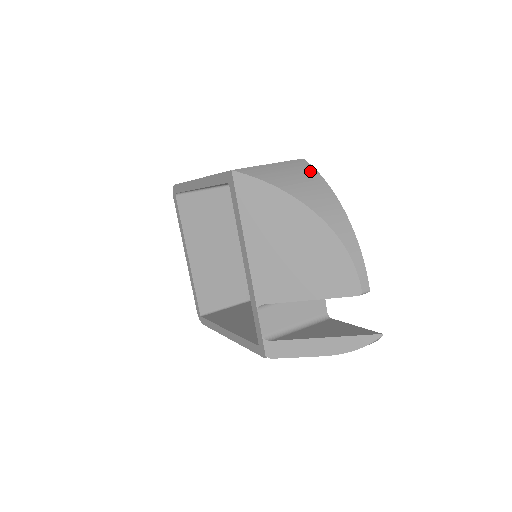
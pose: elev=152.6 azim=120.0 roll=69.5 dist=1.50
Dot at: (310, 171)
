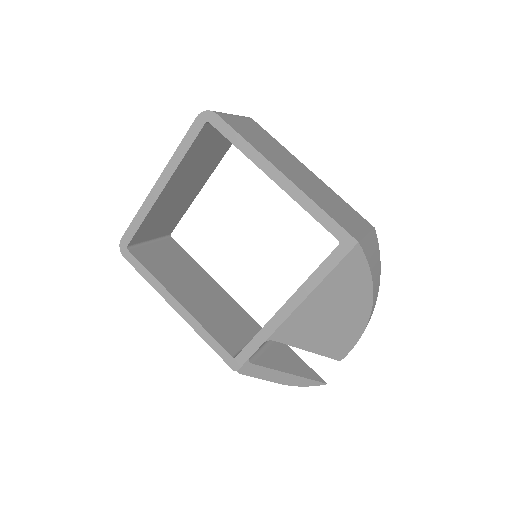
Dot at: (379, 252)
